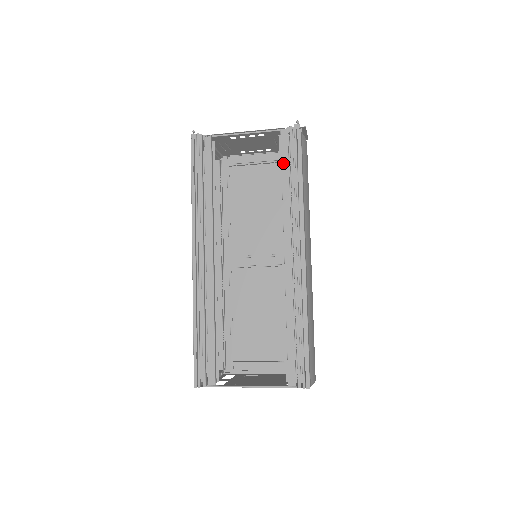
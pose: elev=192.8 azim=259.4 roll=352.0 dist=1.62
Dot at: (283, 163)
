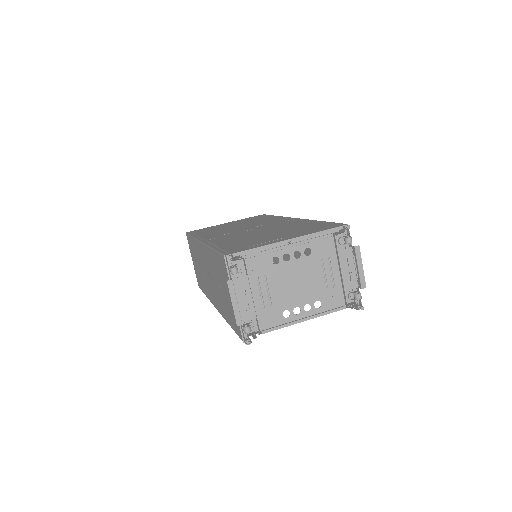
Dot at: occluded
